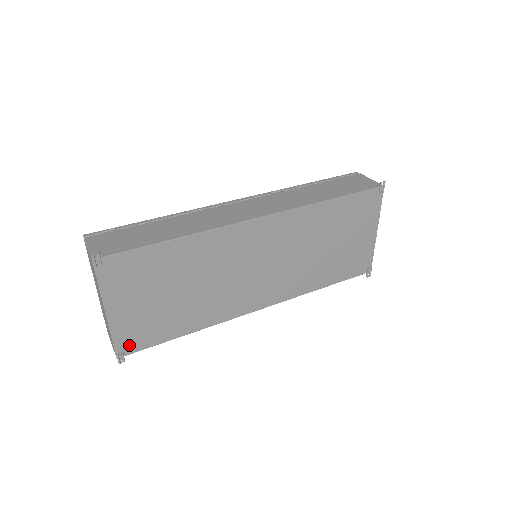
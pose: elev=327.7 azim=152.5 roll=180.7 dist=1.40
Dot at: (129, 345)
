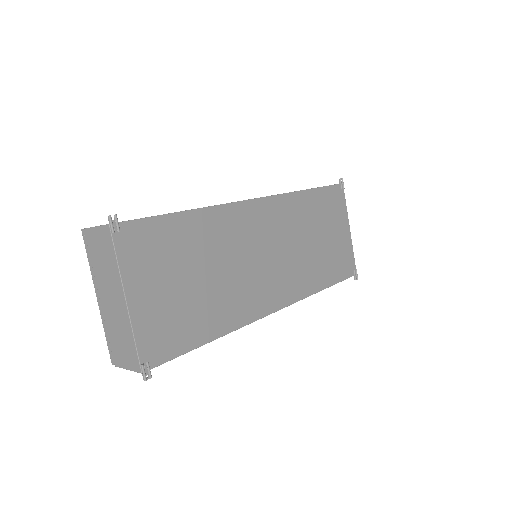
Dot at: (154, 352)
